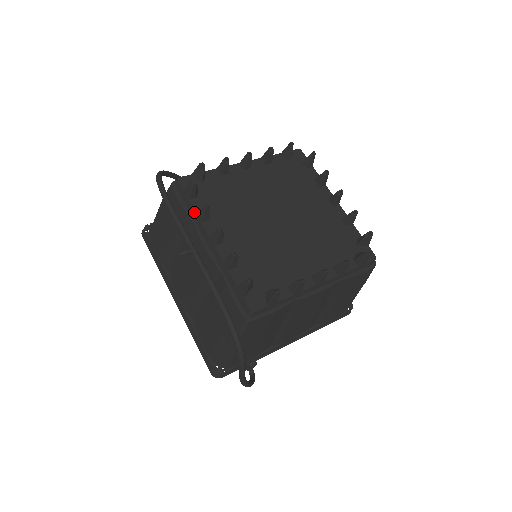
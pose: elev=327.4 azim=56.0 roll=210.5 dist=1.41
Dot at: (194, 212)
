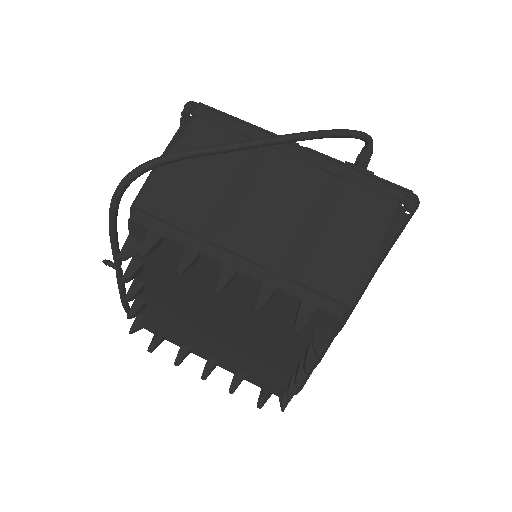
Dot at: occluded
